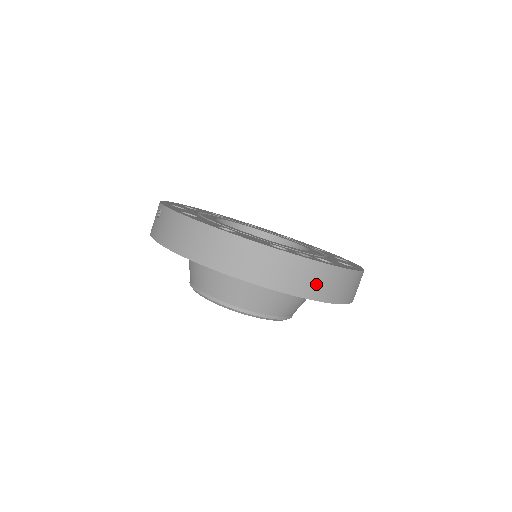
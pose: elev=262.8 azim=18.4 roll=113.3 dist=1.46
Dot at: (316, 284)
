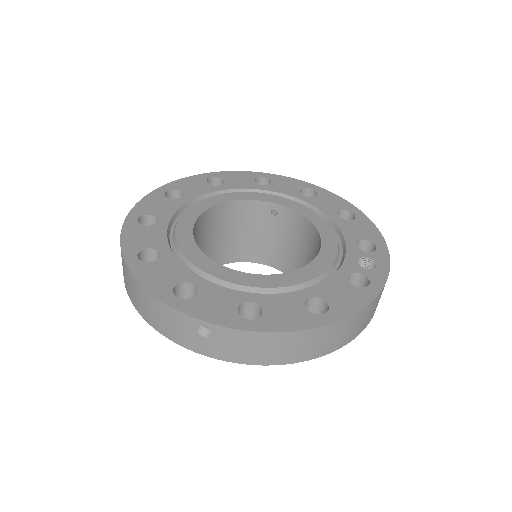
Dot at: occluded
